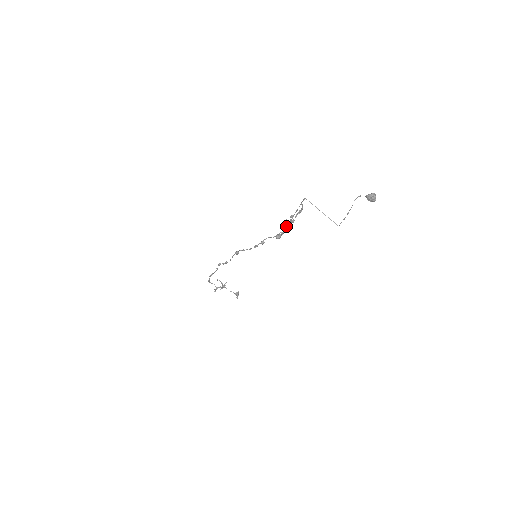
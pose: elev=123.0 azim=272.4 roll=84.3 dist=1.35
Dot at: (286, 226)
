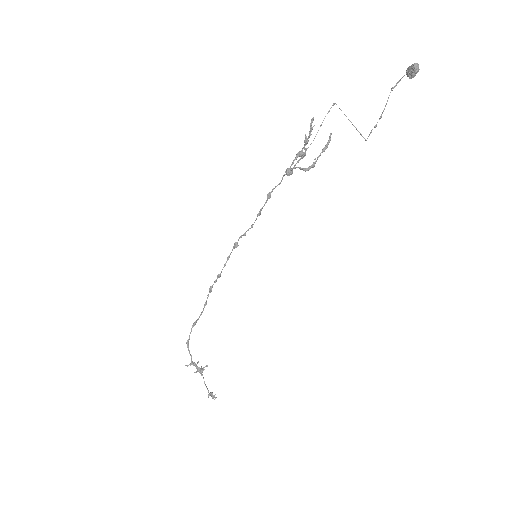
Dot at: (303, 155)
